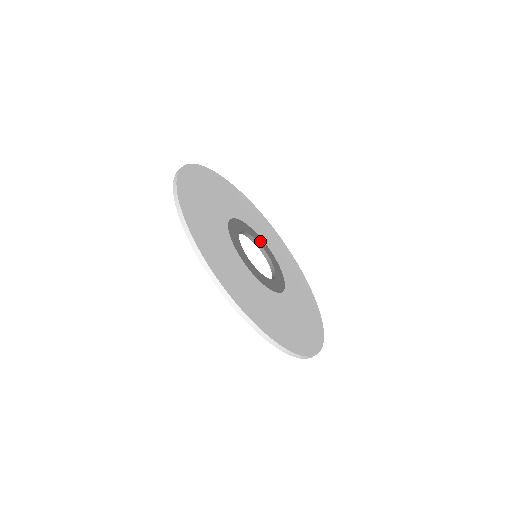
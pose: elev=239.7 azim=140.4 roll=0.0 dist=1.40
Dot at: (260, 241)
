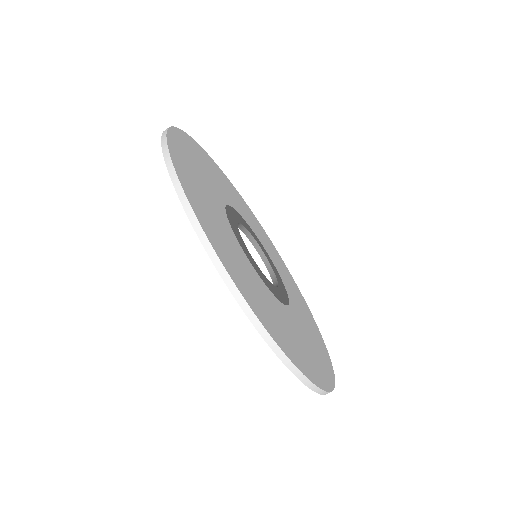
Dot at: (243, 222)
